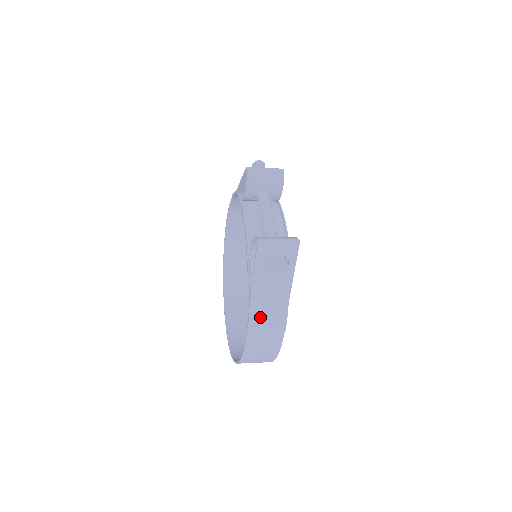
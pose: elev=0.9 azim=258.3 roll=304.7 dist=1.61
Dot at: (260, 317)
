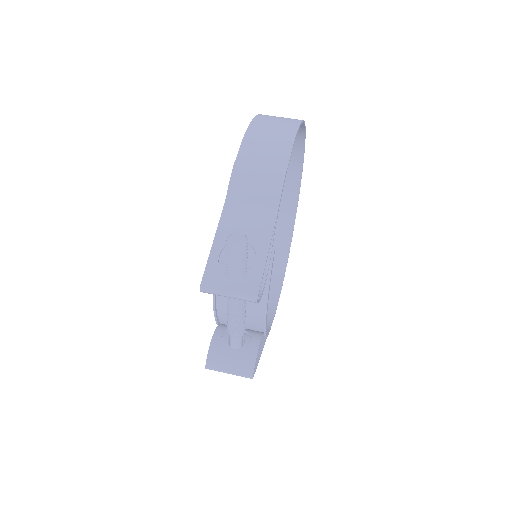
Dot at: occluded
